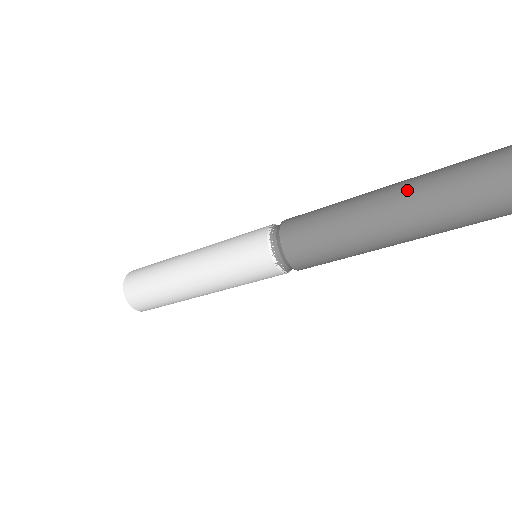
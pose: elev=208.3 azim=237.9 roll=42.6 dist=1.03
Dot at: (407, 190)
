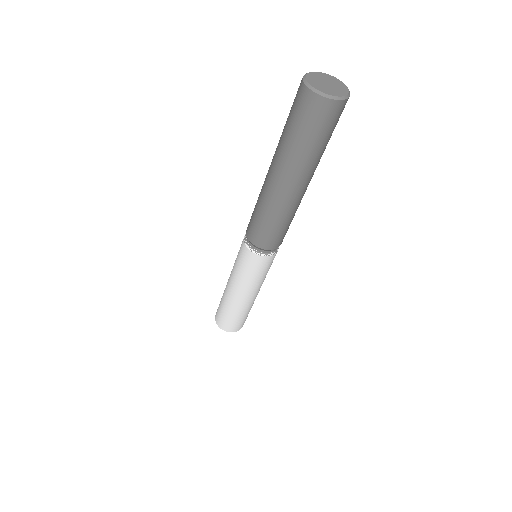
Dot at: (272, 159)
